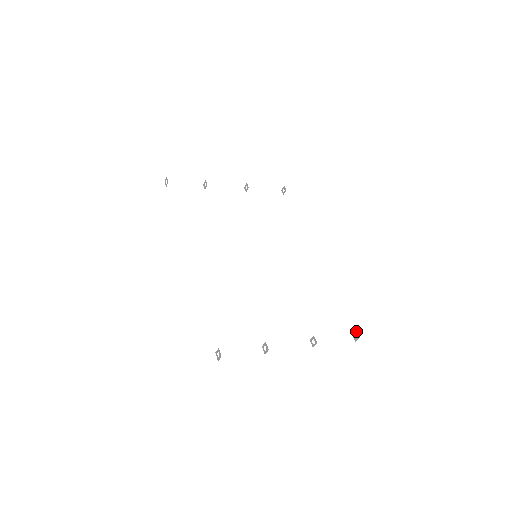
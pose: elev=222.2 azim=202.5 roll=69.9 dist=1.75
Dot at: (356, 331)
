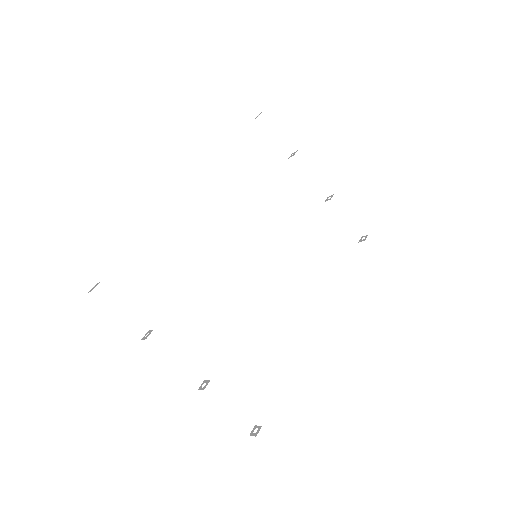
Dot at: (260, 426)
